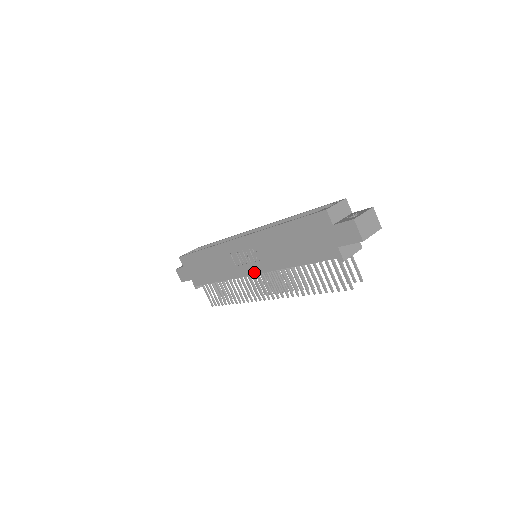
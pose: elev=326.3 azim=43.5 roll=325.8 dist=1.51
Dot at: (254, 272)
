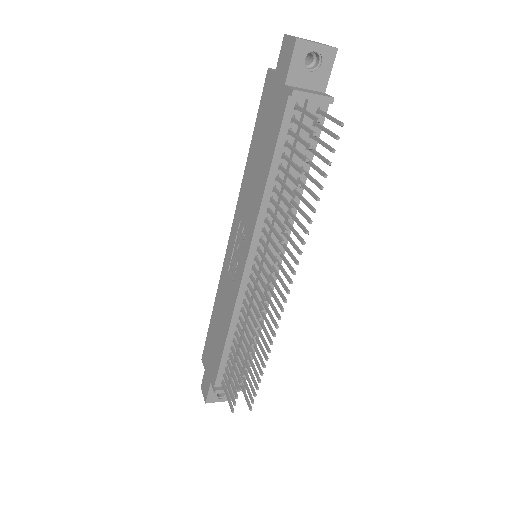
Dot at: (245, 259)
